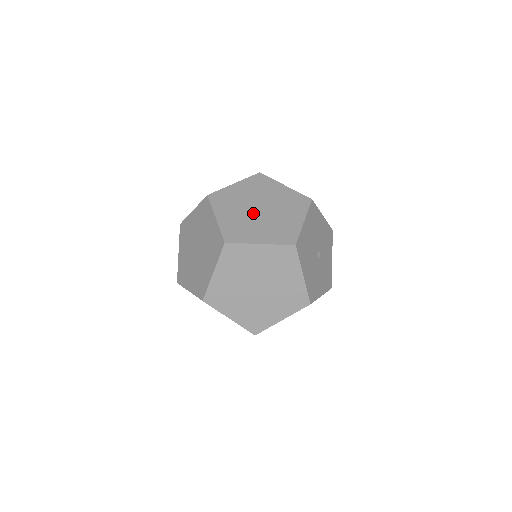
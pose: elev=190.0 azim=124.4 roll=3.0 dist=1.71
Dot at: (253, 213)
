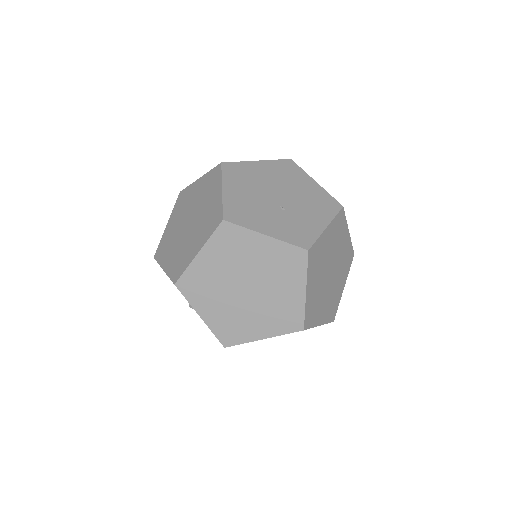
Dot at: (280, 205)
